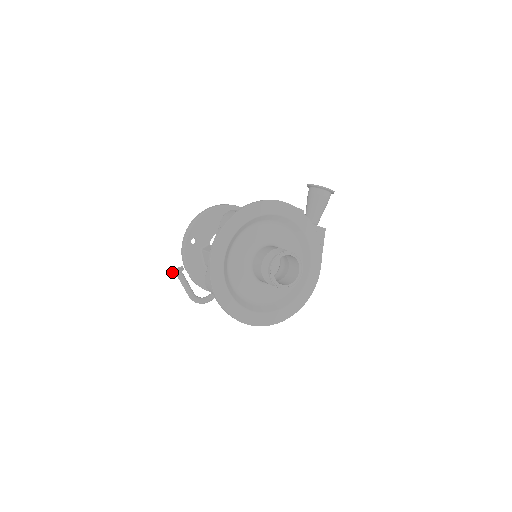
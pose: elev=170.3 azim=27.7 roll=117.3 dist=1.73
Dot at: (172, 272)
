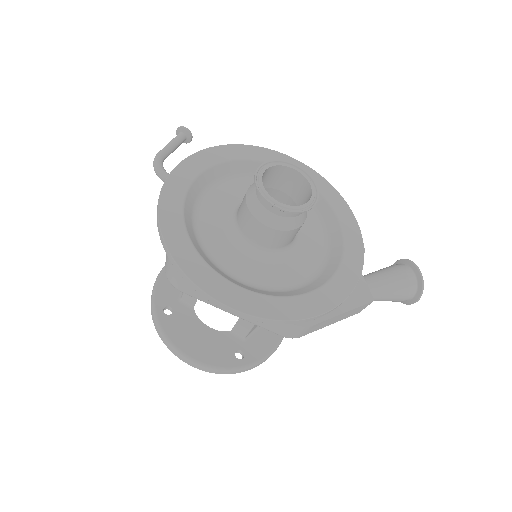
Dot at: (178, 133)
